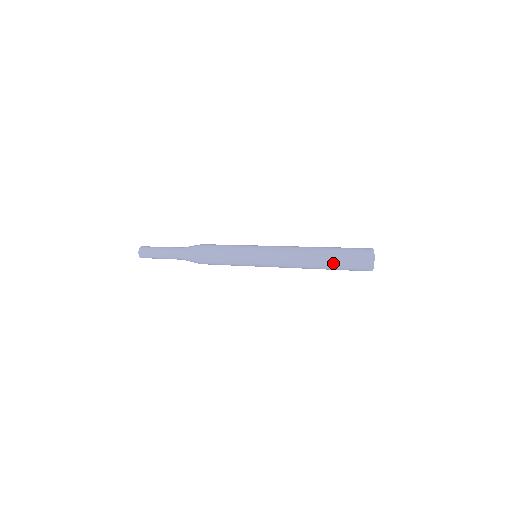
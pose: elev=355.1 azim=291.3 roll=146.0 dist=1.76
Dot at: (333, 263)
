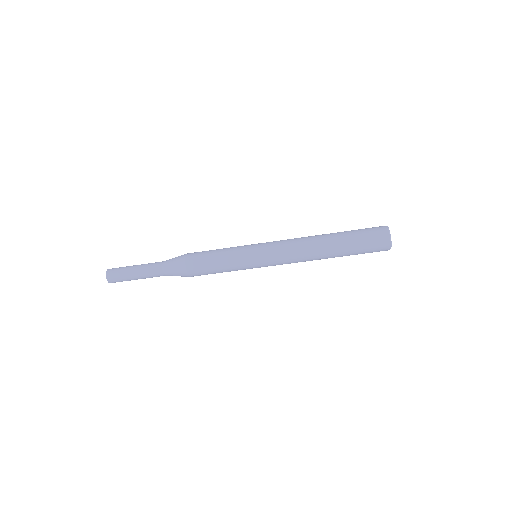
Dot at: (348, 240)
